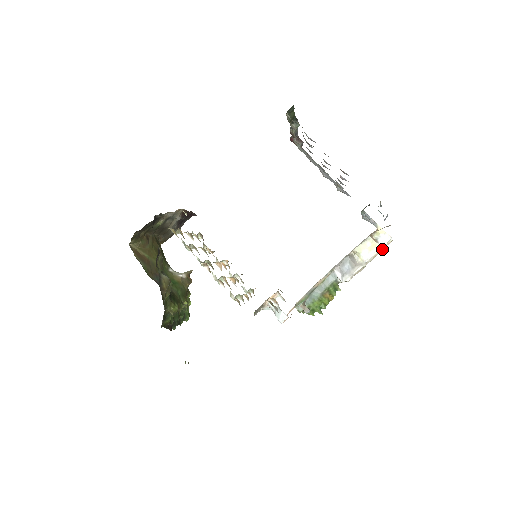
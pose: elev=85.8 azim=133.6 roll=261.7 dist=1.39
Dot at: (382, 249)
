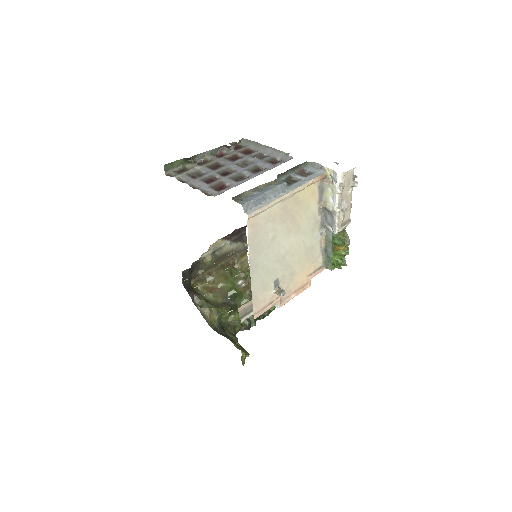
Dot at: (340, 187)
